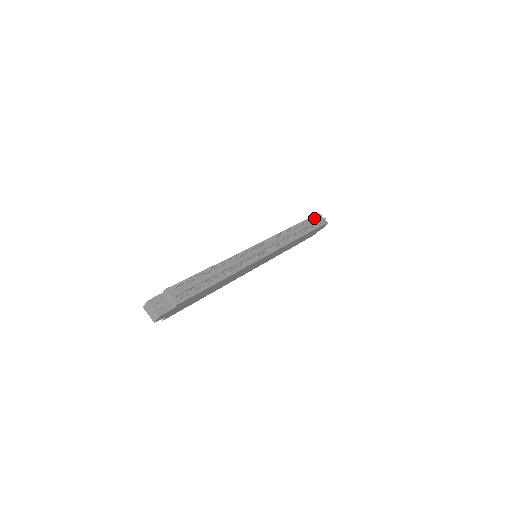
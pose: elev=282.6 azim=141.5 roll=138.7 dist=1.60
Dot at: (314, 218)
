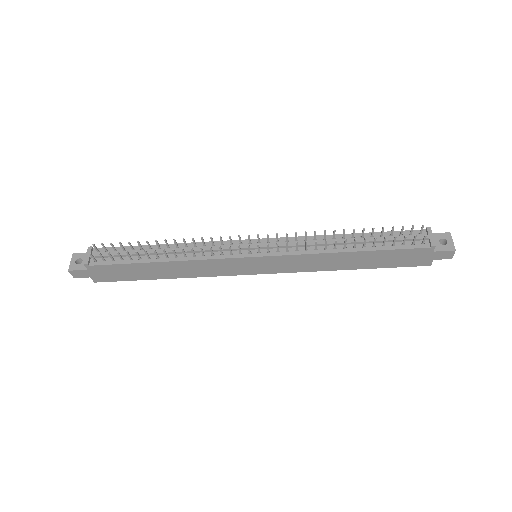
Dot at: (416, 233)
